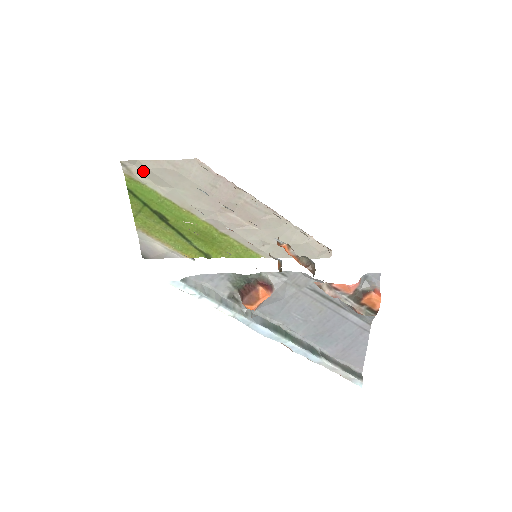
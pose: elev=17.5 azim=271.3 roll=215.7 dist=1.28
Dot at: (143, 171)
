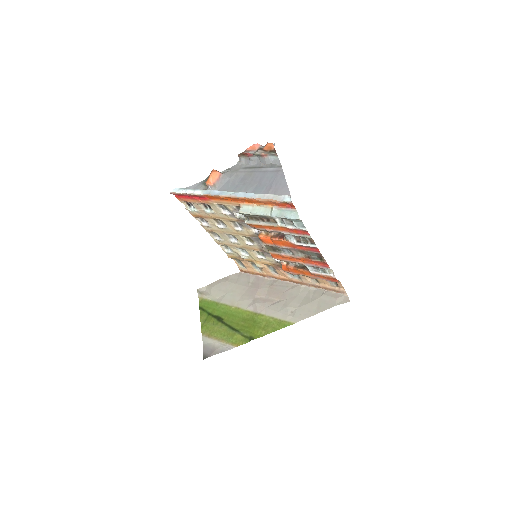
Dot at: (209, 292)
